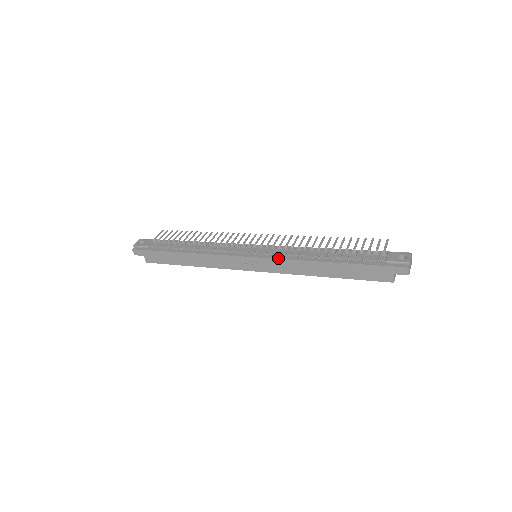
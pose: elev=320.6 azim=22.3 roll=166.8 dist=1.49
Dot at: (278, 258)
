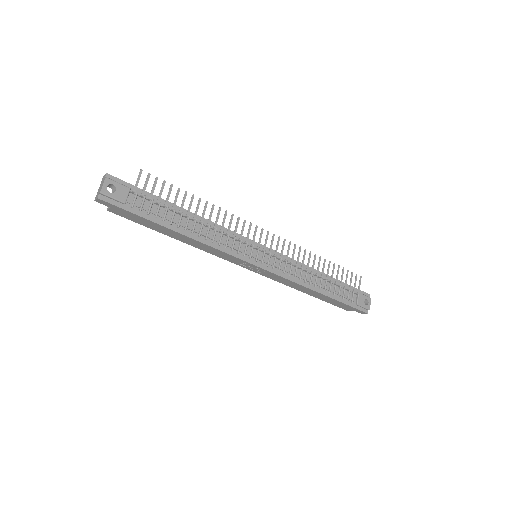
Dot at: (283, 277)
